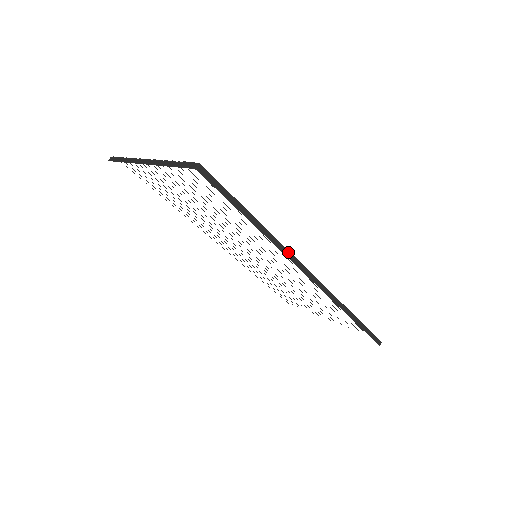
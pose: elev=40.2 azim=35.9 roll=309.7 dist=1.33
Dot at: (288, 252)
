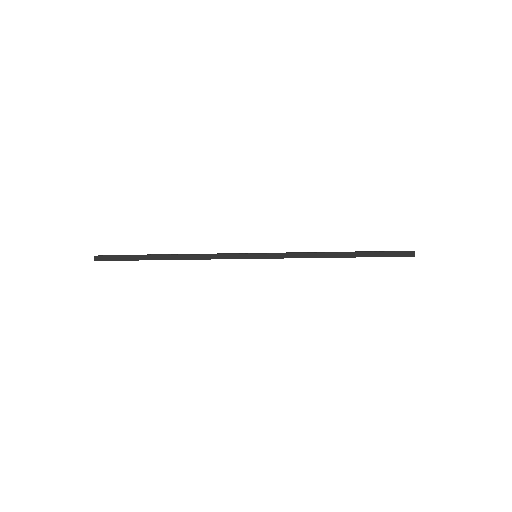
Dot at: (211, 255)
